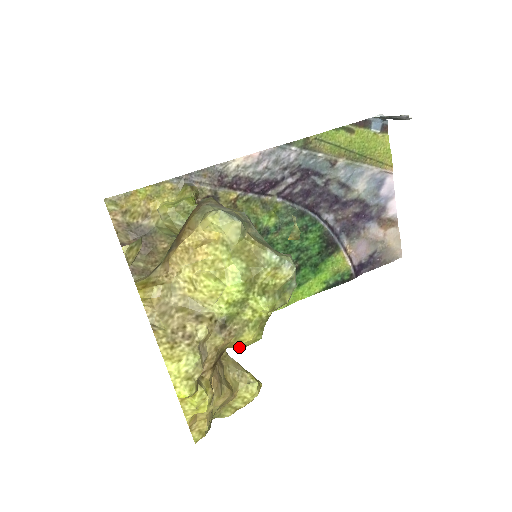
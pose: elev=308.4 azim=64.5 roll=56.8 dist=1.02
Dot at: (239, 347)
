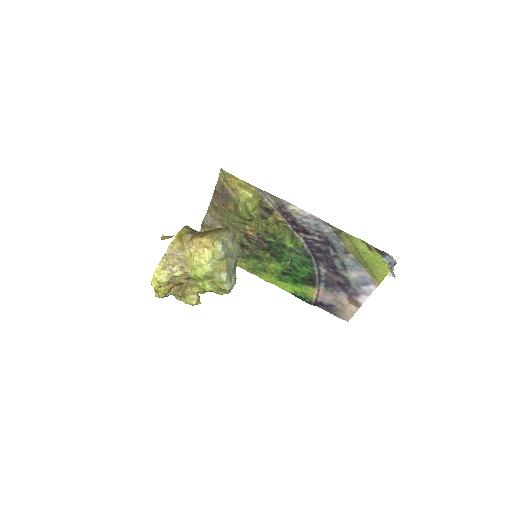
Dot at: occluded
